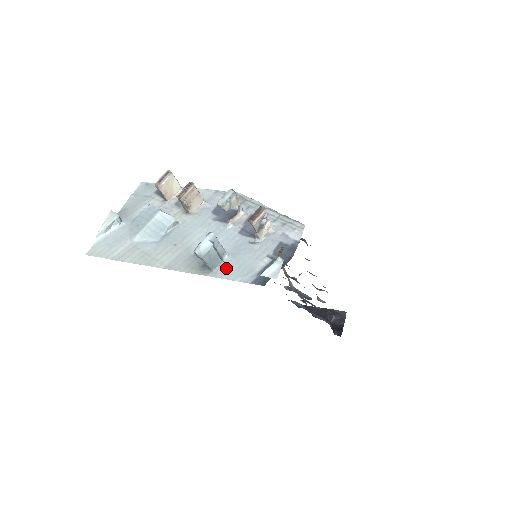
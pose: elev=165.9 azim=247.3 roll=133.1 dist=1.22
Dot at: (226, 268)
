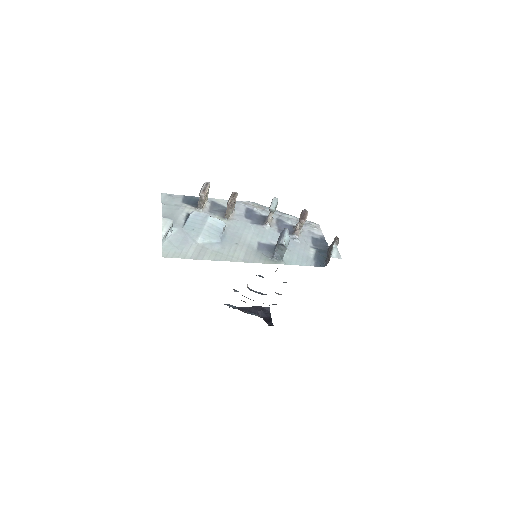
Dot at: (290, 257)
